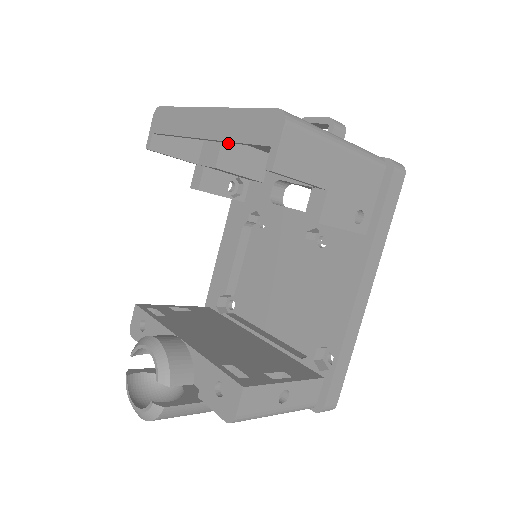
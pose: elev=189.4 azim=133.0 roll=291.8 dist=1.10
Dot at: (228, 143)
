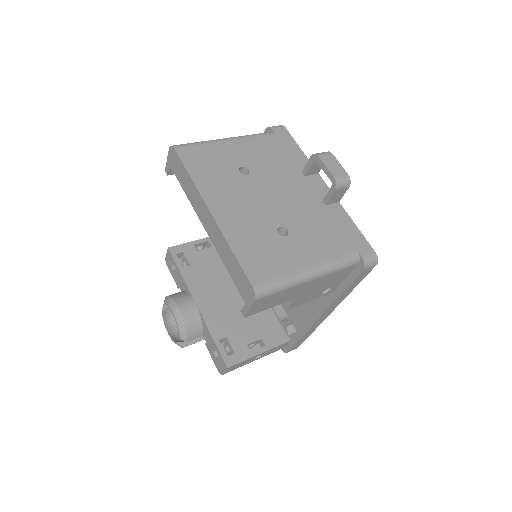
Dot at: occluded
